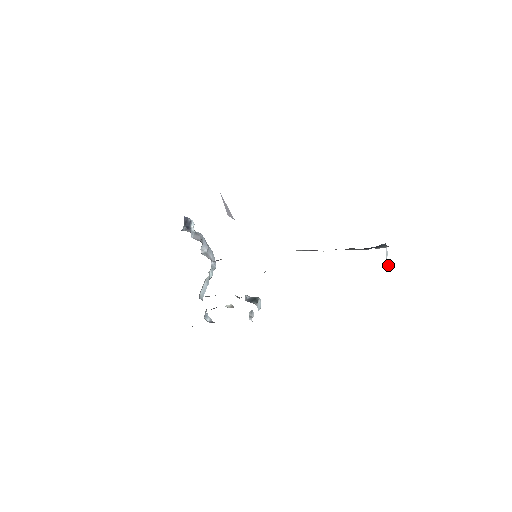
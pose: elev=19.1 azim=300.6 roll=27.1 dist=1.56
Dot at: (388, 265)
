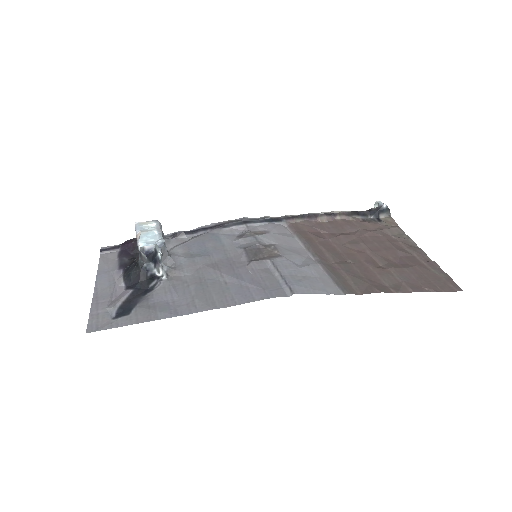
Dot at: occluded
